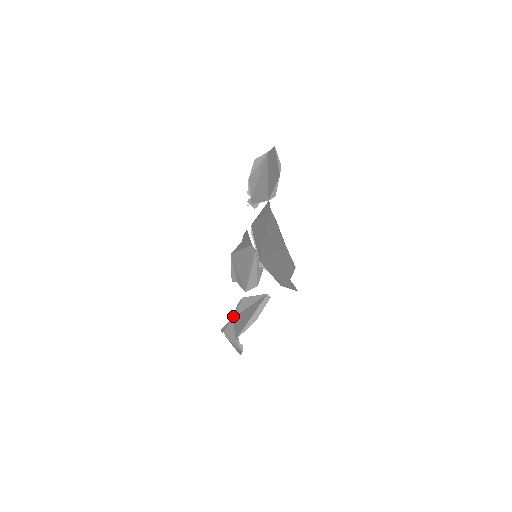
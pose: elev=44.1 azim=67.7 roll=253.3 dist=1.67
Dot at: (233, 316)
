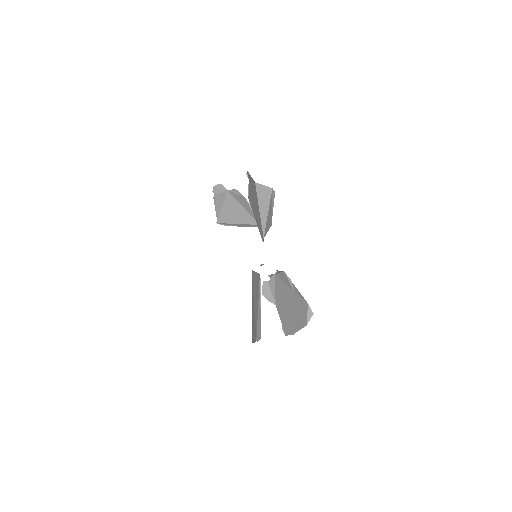
Dot at: (229, 191)
